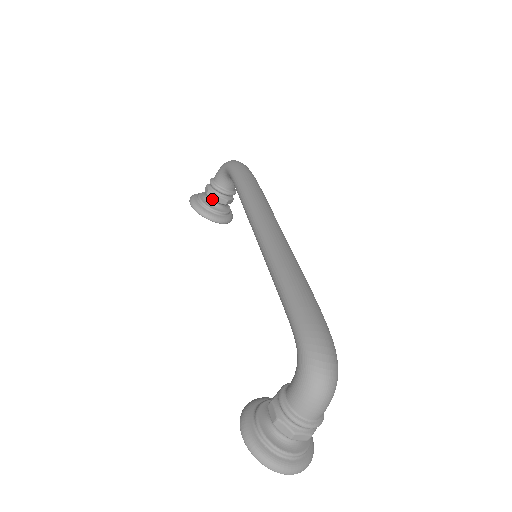
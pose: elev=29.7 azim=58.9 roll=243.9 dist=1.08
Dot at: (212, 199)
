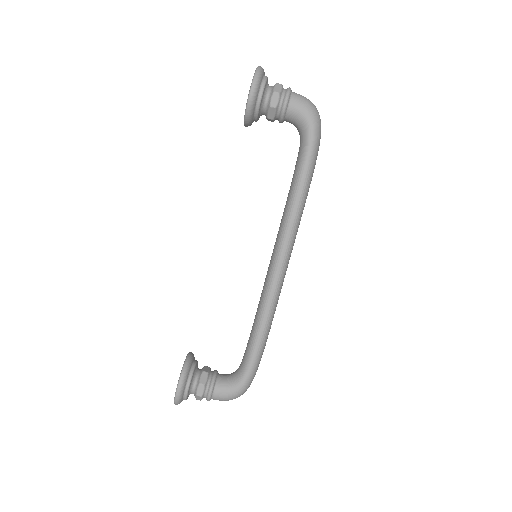
Dot at: (268, 115)
